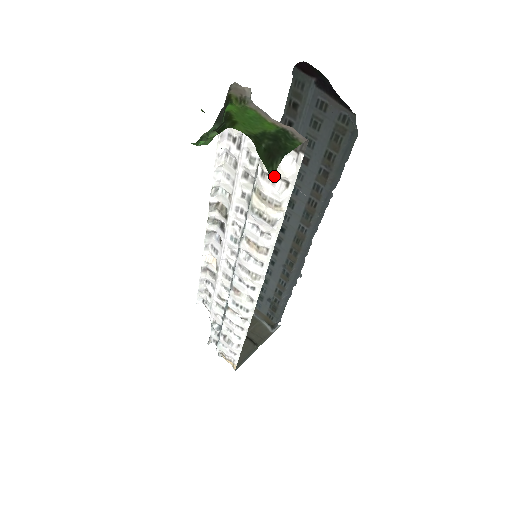
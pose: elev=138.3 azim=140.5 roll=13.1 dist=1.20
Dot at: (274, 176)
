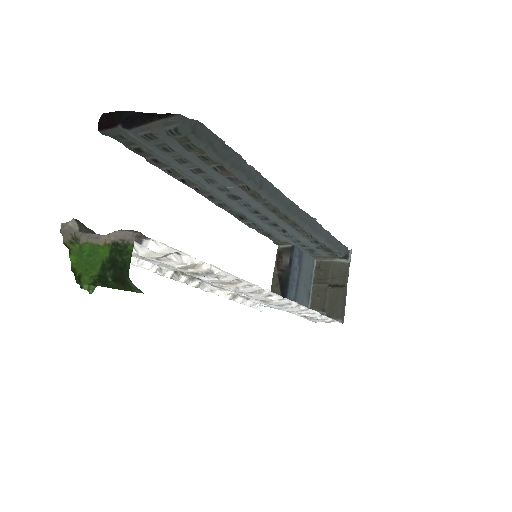
Dot at: (162, 257)
